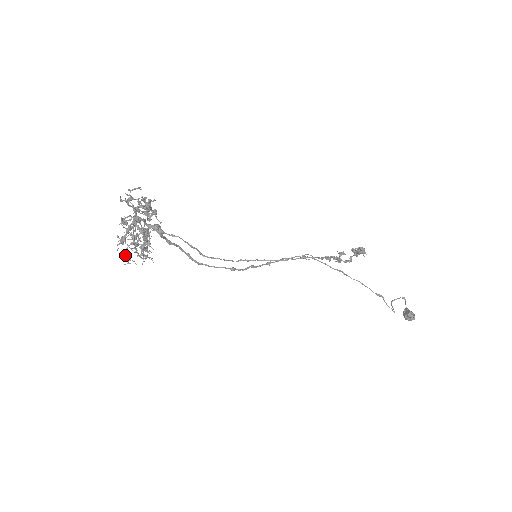
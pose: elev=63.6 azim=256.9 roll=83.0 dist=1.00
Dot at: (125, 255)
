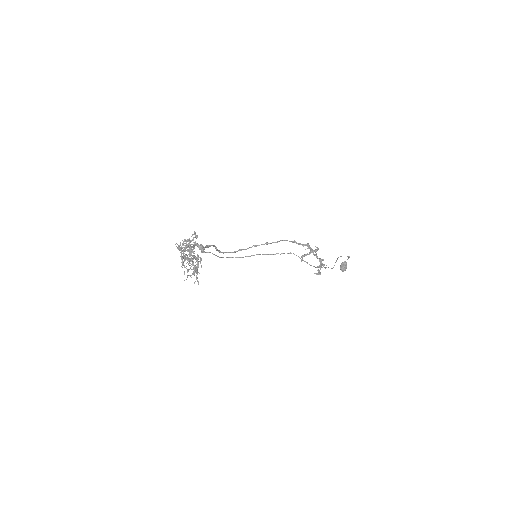
Dot at: occluded
